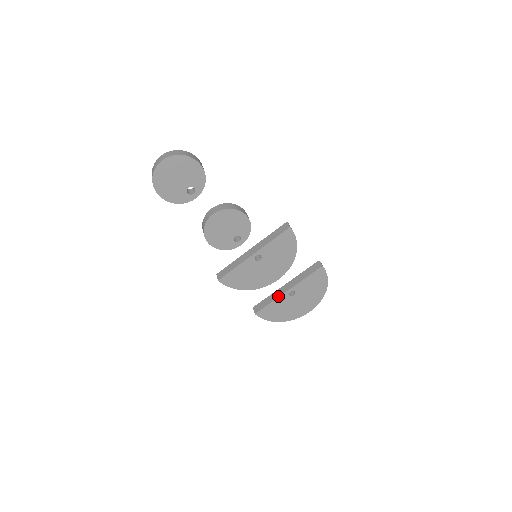
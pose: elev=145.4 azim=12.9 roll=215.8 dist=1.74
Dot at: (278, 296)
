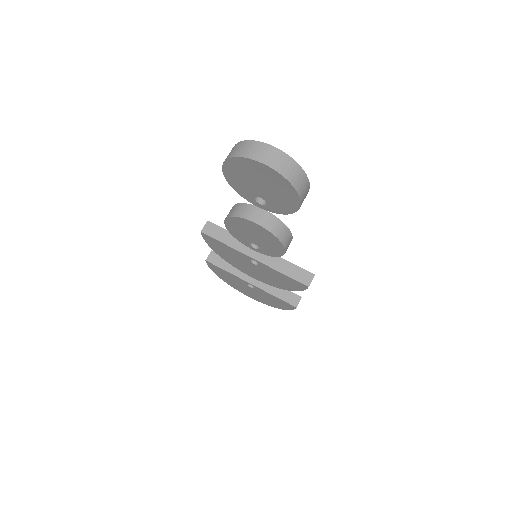
Dot at: (238, 276)
